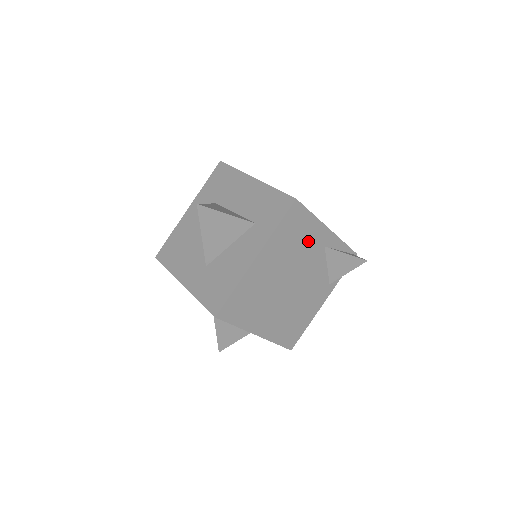
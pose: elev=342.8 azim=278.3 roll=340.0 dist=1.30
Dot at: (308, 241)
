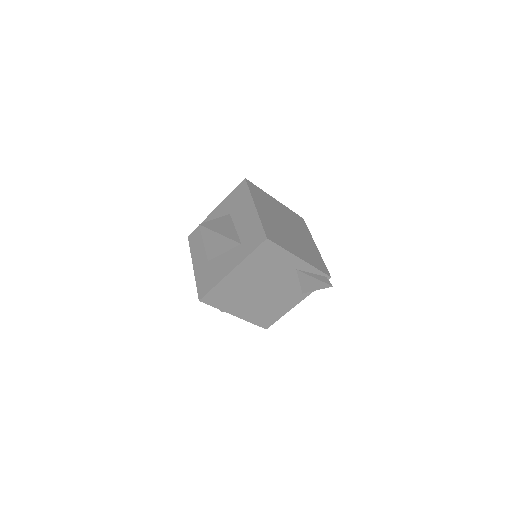
Dot at: (280, 265)
